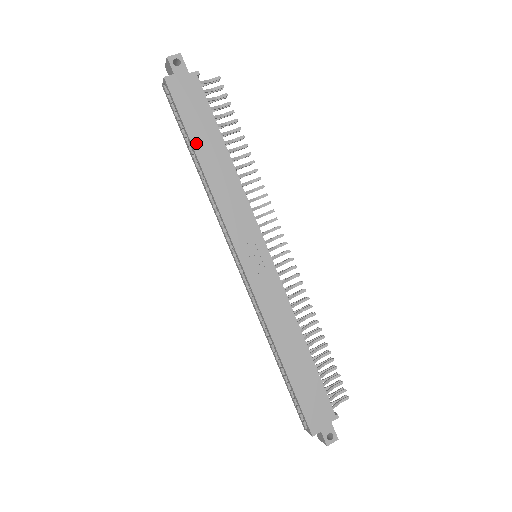
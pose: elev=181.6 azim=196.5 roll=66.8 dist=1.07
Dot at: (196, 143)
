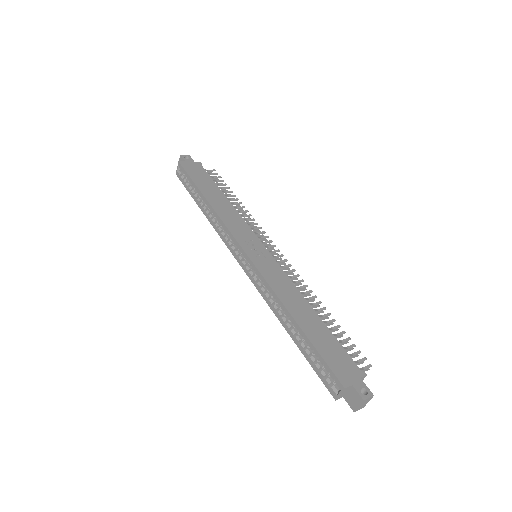
Dot at: (202, 189)
